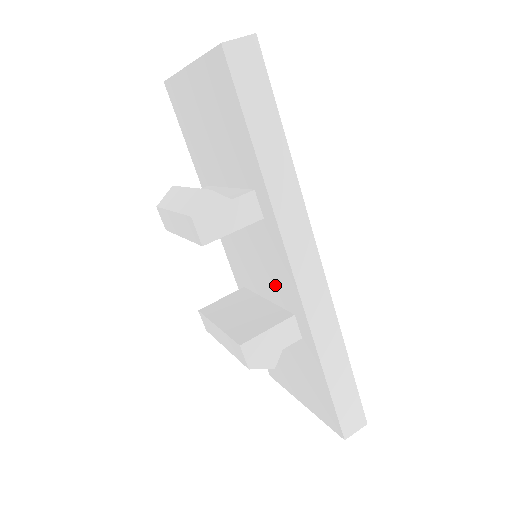
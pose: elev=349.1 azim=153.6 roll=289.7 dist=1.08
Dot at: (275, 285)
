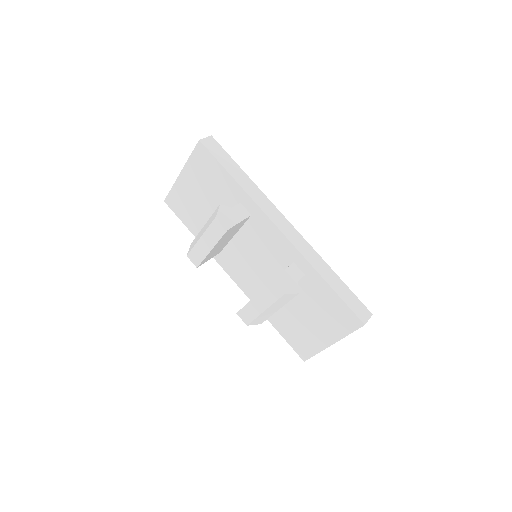
Dot at: (275, 257)
